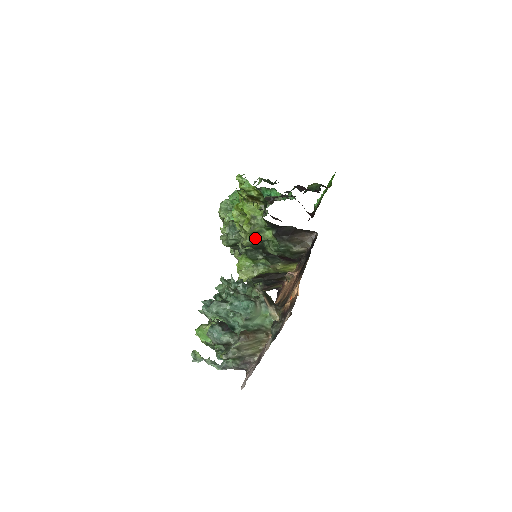
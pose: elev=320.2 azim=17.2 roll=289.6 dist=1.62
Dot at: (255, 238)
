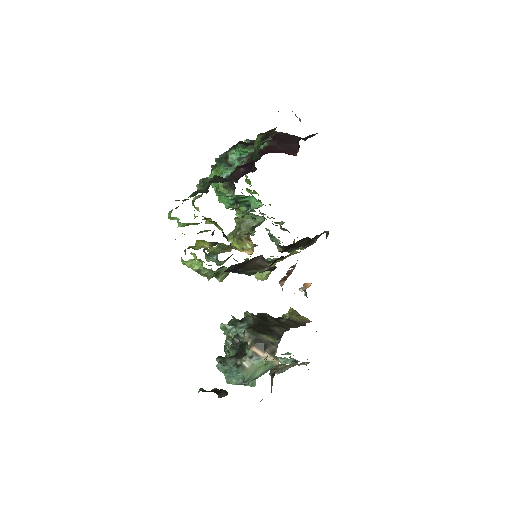
Dot at: (223, 273)
